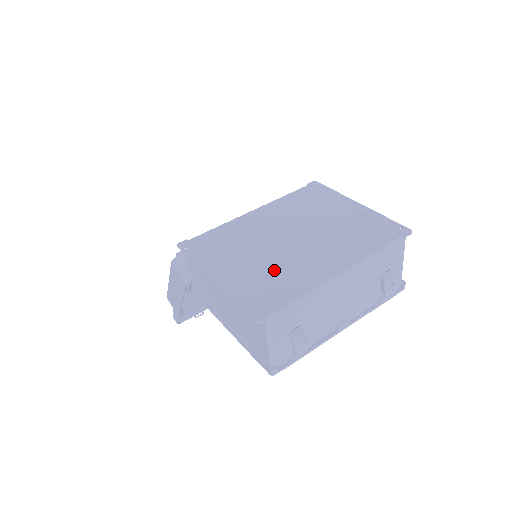
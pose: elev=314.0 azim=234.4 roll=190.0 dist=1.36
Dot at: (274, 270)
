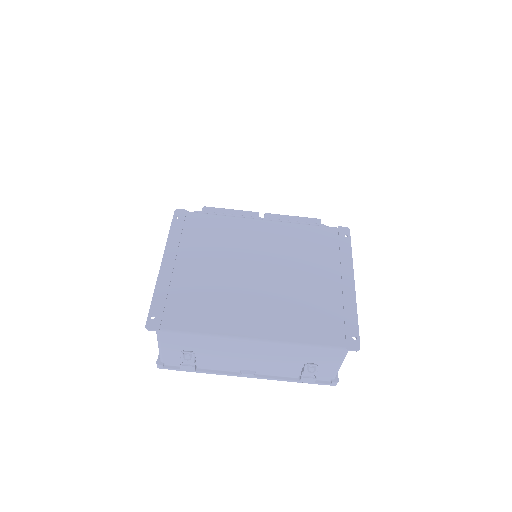
Dot at: (210, 292)
